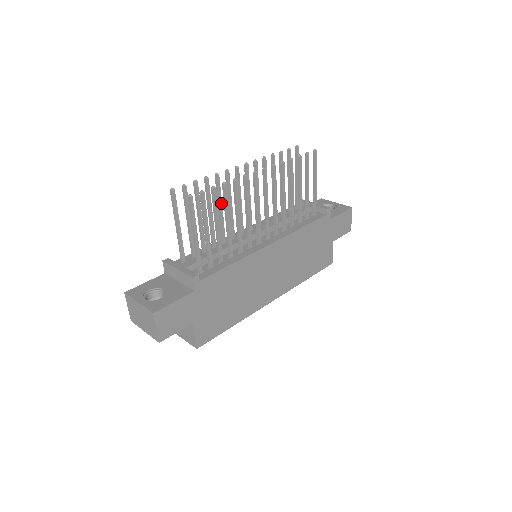
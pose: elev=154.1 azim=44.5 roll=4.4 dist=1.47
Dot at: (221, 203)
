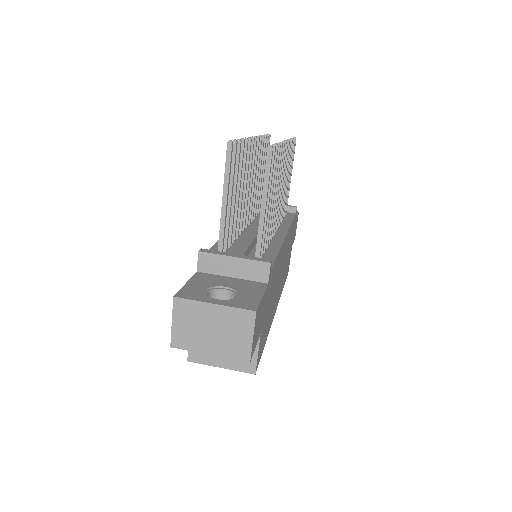
Dot at: (244, 179)
